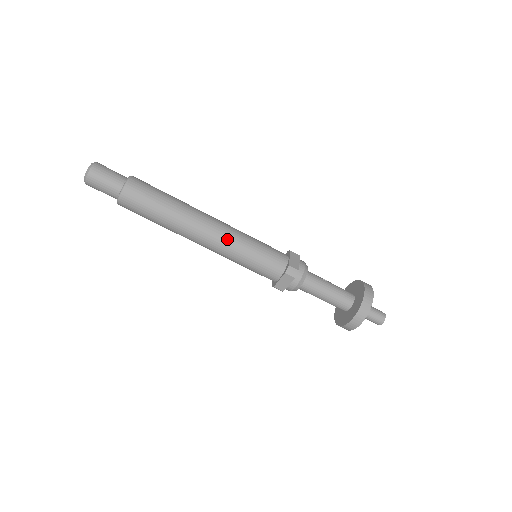
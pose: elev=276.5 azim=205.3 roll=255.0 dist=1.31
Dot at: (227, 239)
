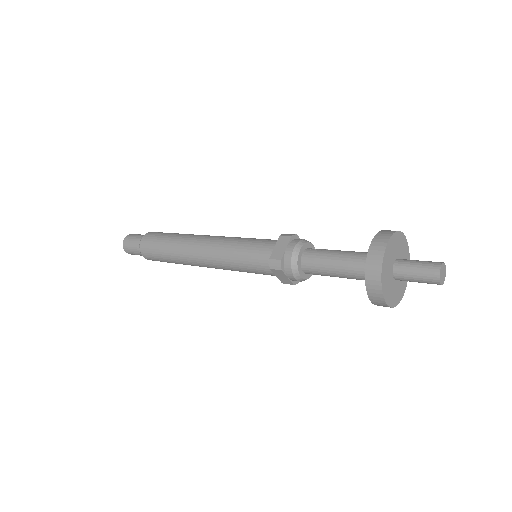
Dot at: (214, 256)
